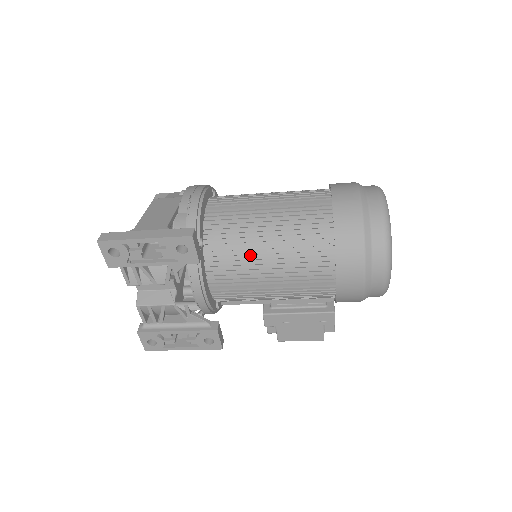
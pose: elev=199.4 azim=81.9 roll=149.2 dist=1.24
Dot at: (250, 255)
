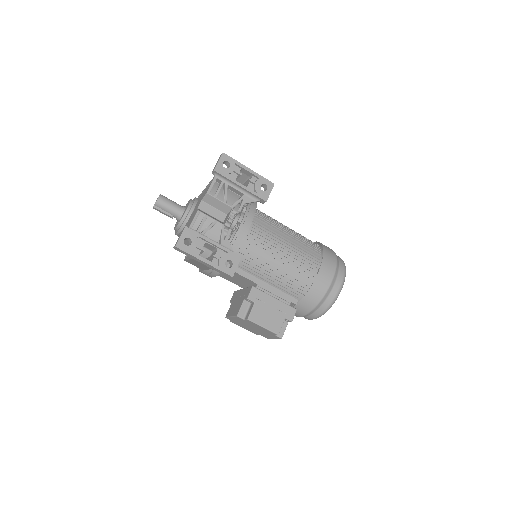
Dot at: (279, 229)
